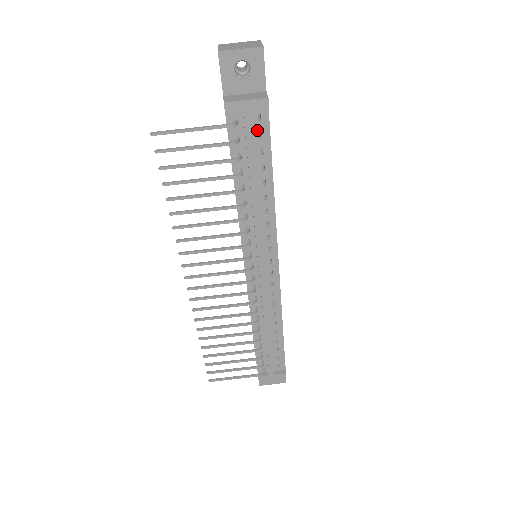
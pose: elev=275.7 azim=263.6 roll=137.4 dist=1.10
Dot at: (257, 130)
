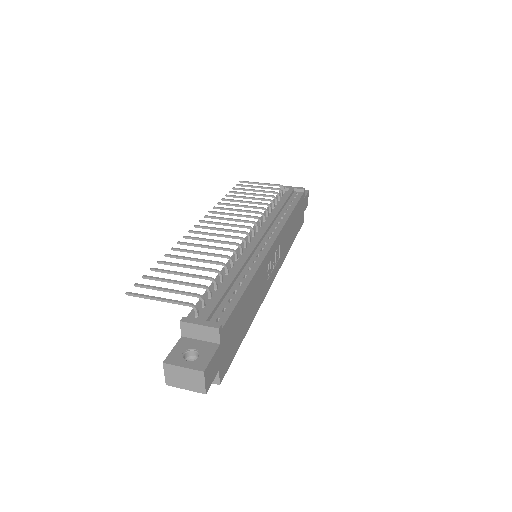
Dot at: (293, 197)
